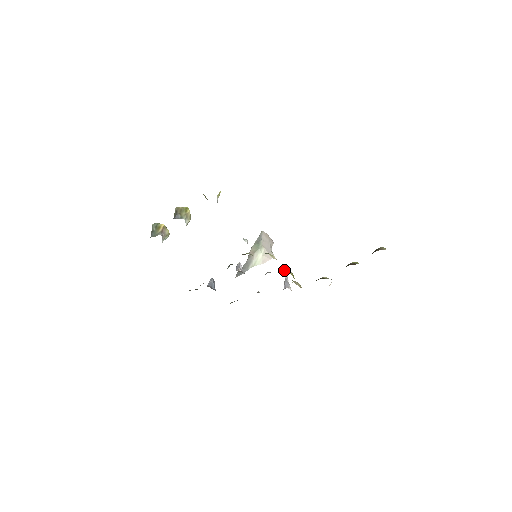
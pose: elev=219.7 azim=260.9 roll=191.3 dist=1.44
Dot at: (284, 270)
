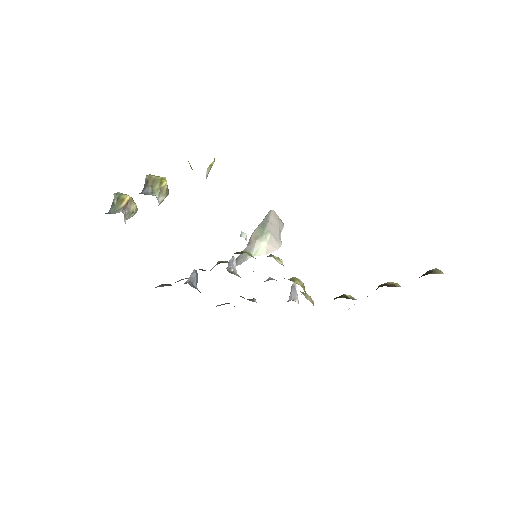
Dot at: (293, 279)
